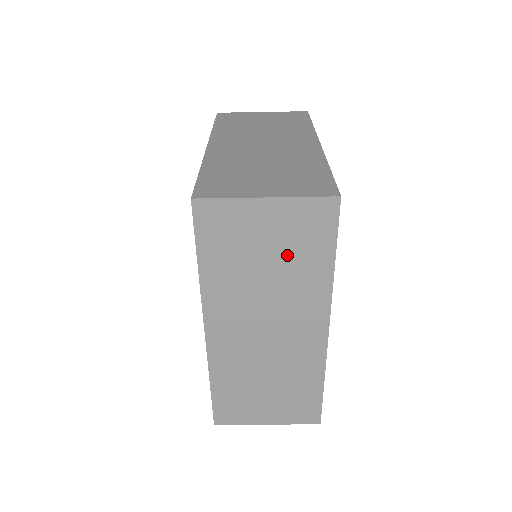
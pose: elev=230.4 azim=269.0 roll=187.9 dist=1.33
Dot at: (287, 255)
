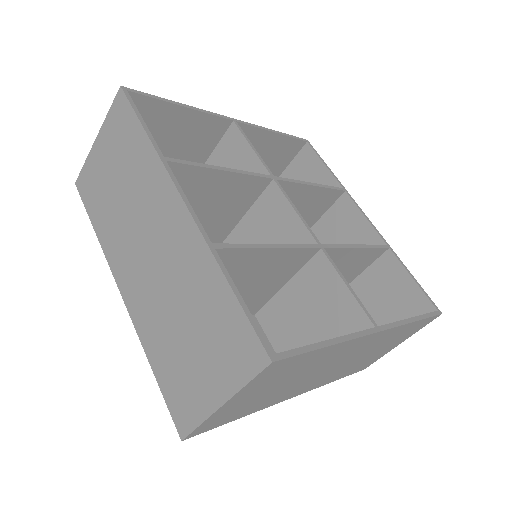
Dot at: (123, 163)
